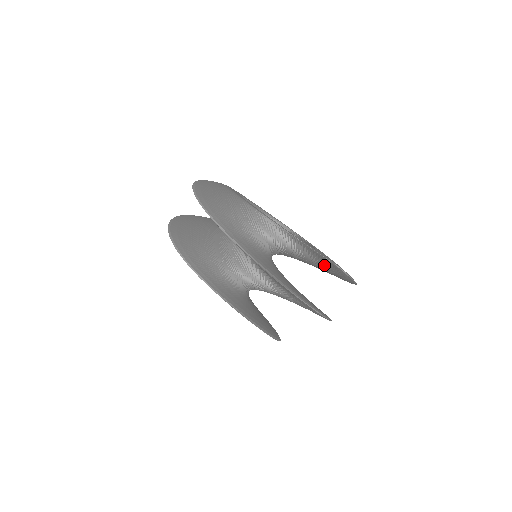
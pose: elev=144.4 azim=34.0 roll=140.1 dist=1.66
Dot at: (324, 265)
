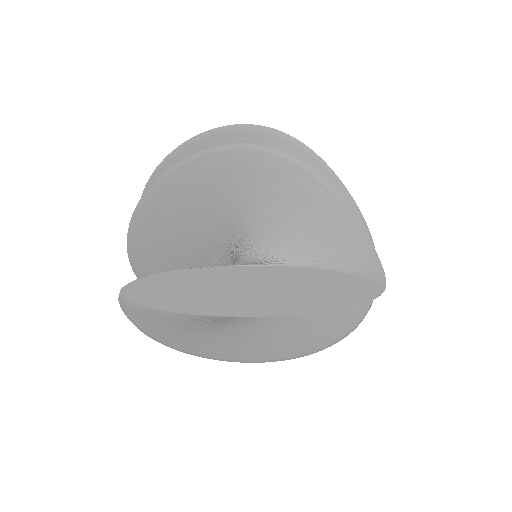
Dot at: occluded
